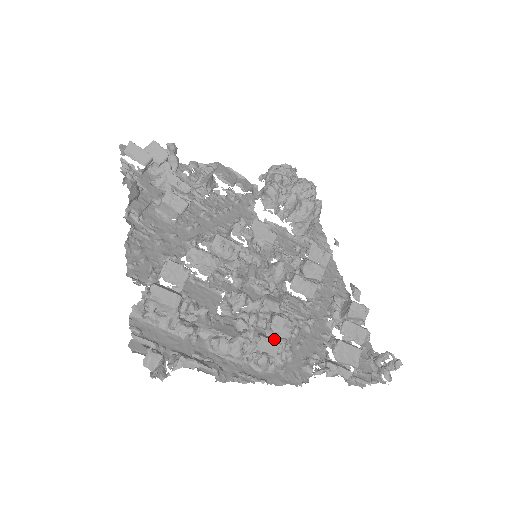
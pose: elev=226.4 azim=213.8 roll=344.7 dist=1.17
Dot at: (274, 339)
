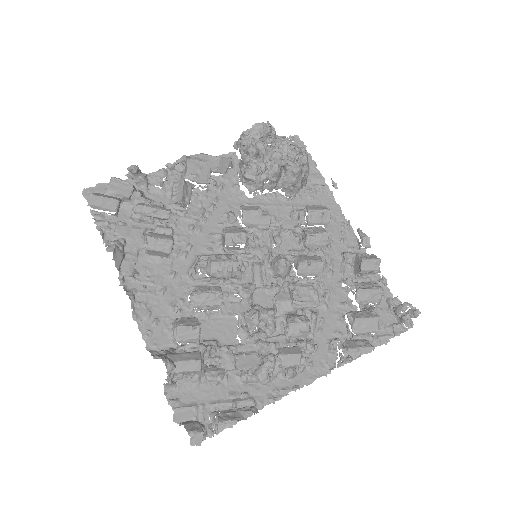
Dot at: (294, 348)
